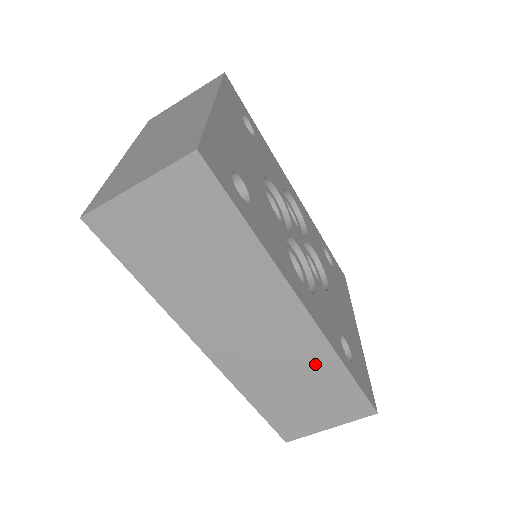
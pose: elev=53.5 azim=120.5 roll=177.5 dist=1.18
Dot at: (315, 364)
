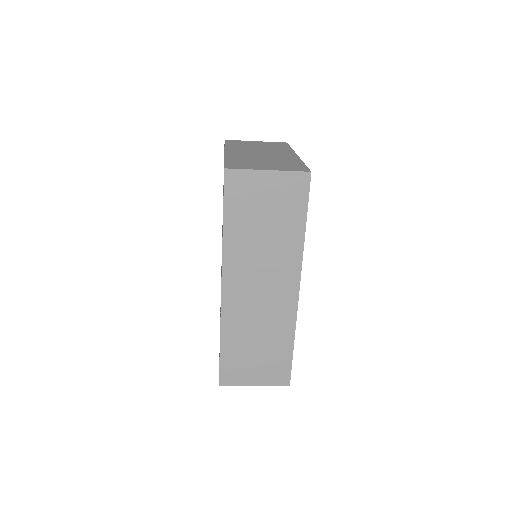
Dot at: (279, 331)
